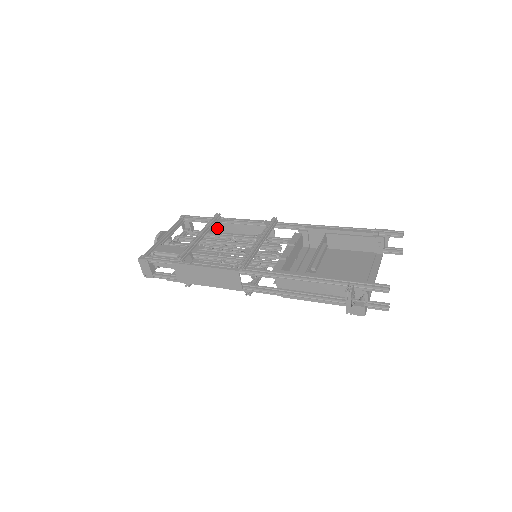
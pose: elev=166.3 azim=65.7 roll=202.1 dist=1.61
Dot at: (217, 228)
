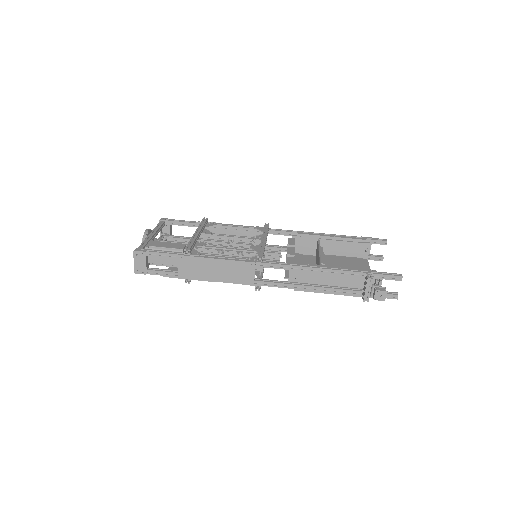
Dot at: occluded
